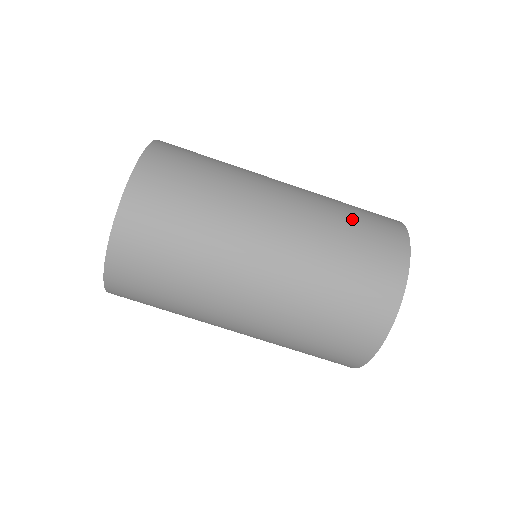
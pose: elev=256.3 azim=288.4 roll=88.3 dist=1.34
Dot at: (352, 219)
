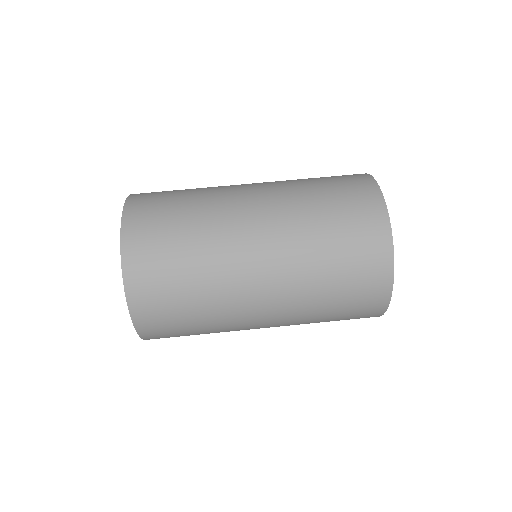
Dot at: (321, 187)
